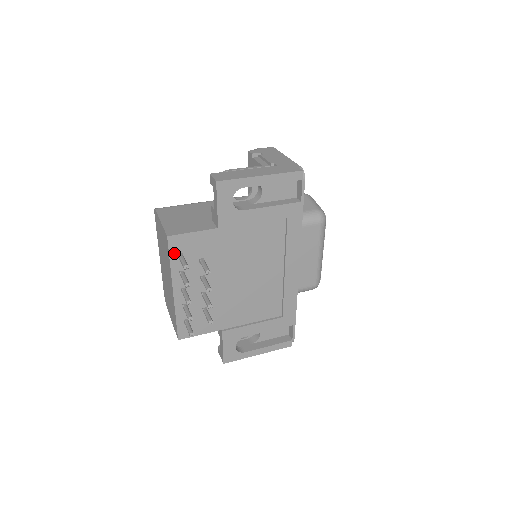
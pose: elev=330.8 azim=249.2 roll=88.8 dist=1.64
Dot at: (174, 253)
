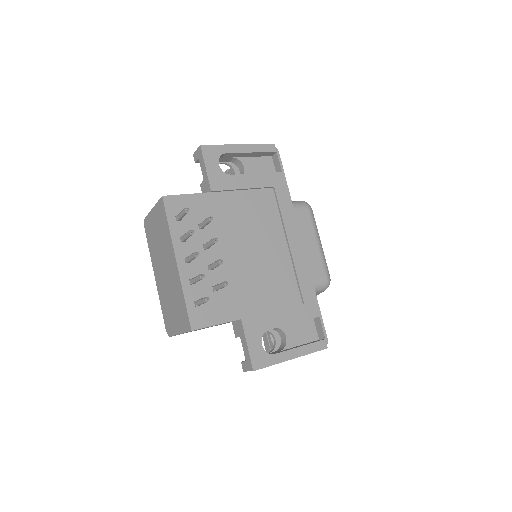
Dot at: (171, 215)
